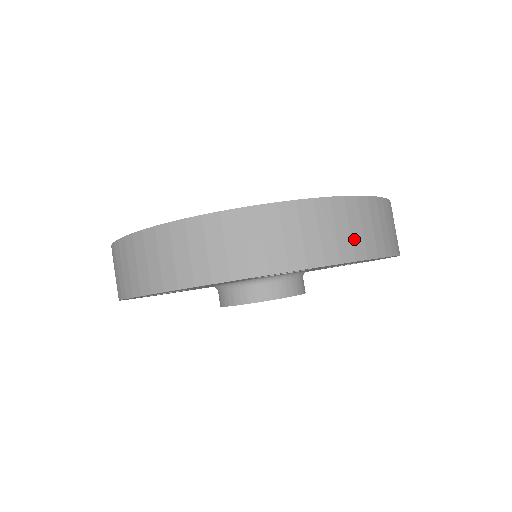
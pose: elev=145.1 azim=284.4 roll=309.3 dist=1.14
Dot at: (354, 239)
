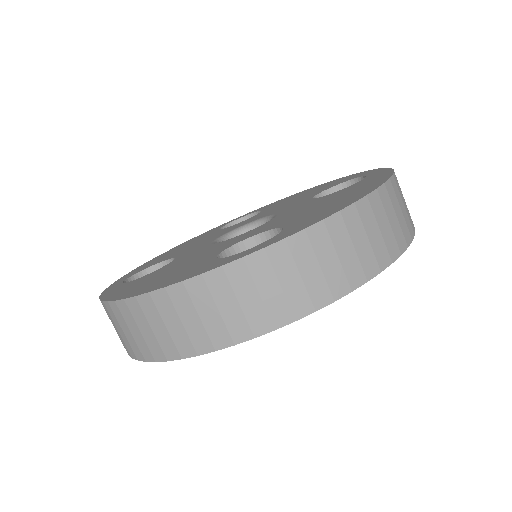
Dot at: (346, 266)
